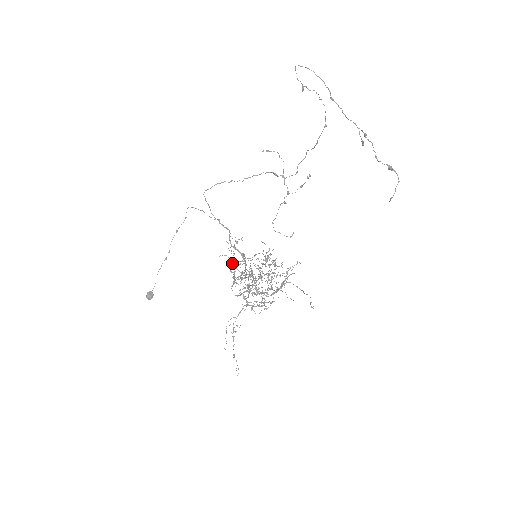
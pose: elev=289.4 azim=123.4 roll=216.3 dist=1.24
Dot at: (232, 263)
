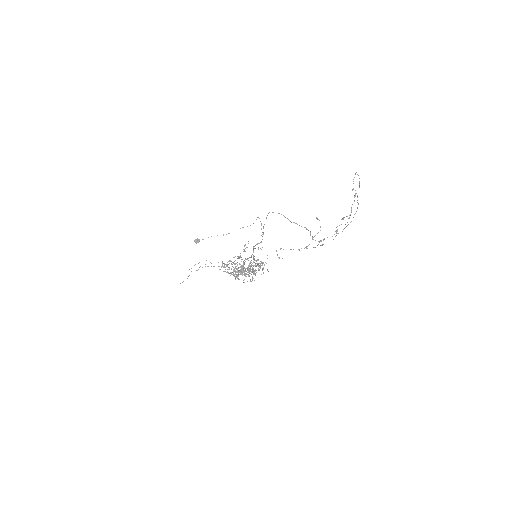
Dot at: (243, 251)
